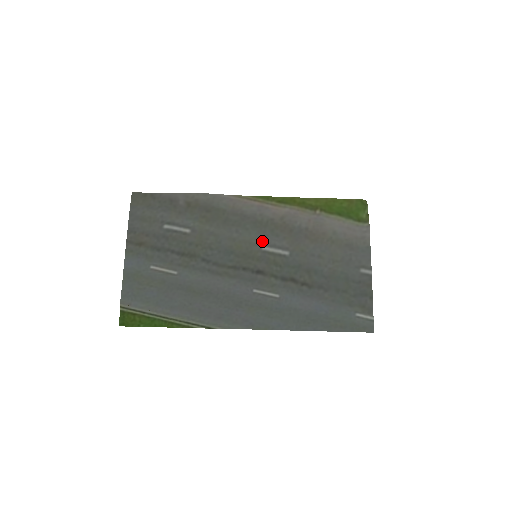
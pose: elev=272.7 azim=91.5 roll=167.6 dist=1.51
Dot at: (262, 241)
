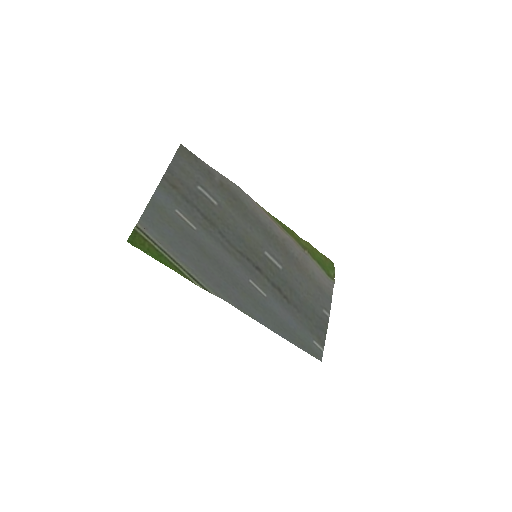
Dot at: (266, 247)
